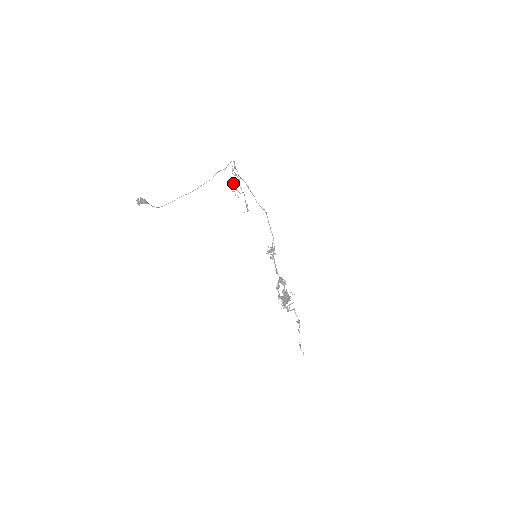
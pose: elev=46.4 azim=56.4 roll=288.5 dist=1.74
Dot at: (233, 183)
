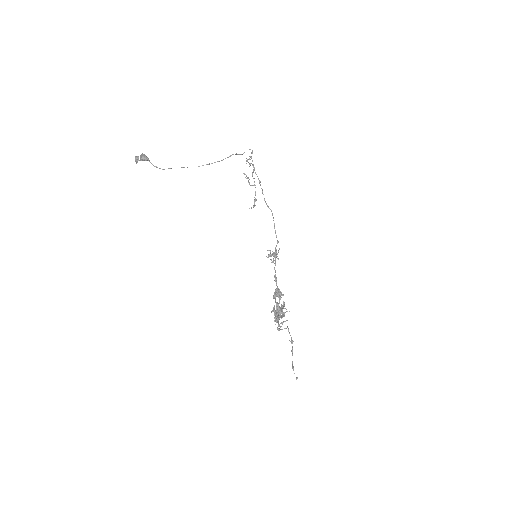
Dot at: occluded
